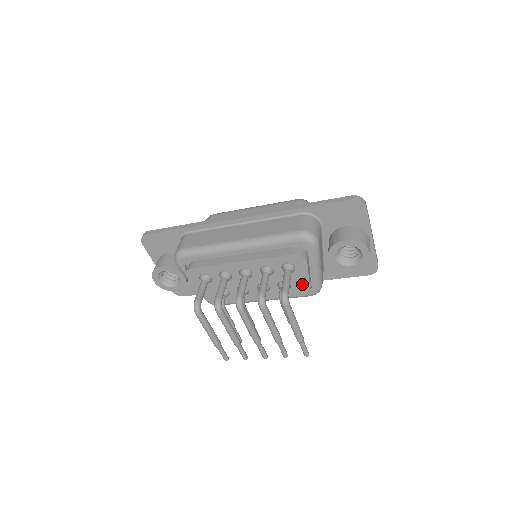
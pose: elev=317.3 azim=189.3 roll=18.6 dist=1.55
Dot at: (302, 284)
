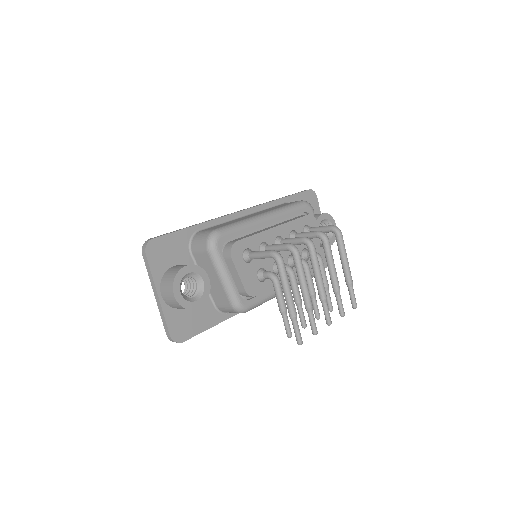
Dot at: (316, 250)
